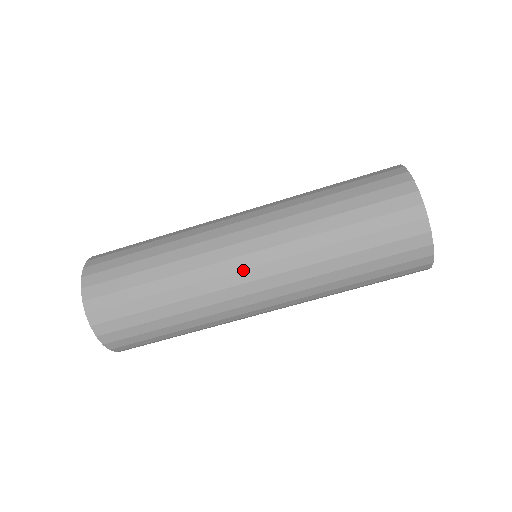
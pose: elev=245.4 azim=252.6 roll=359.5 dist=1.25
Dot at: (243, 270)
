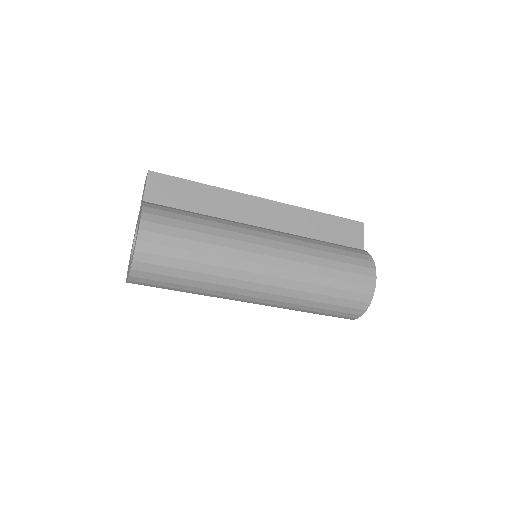
Dot at: (252, 297)
